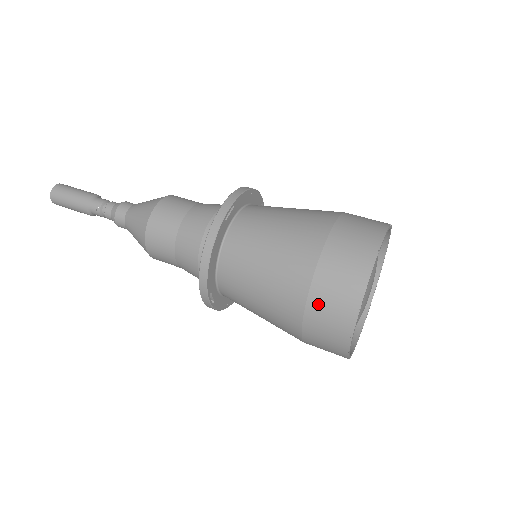
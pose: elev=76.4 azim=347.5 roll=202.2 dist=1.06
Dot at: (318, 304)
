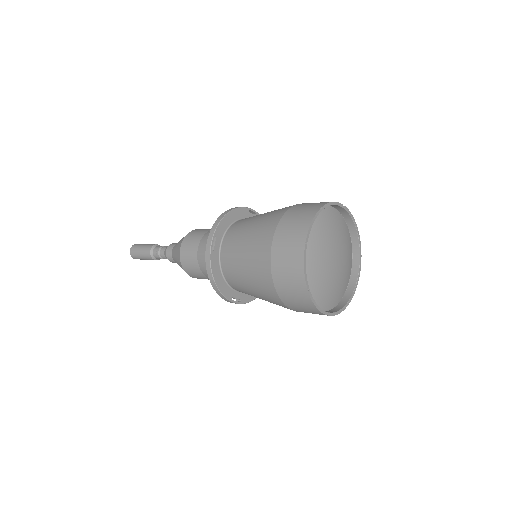
Dot at: (284, 293)
